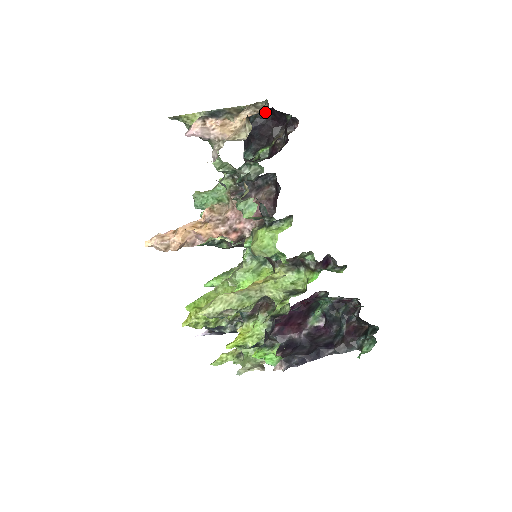
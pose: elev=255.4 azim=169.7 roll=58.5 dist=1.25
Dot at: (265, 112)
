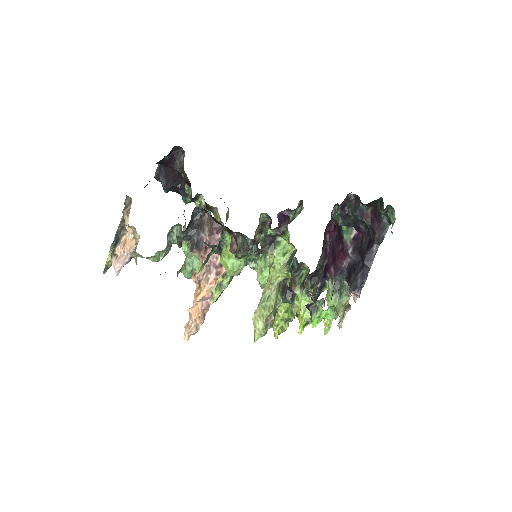
Dot at: (160, 166)
